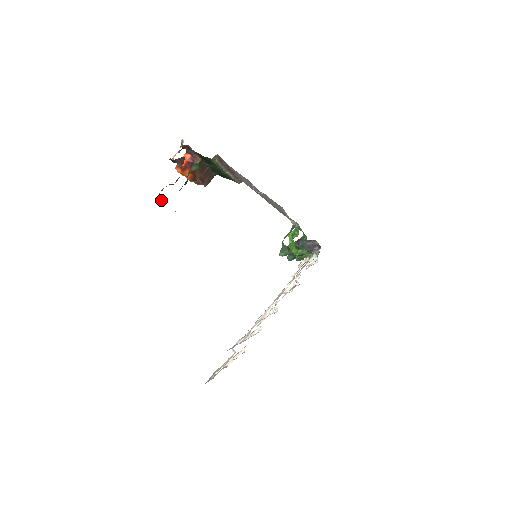
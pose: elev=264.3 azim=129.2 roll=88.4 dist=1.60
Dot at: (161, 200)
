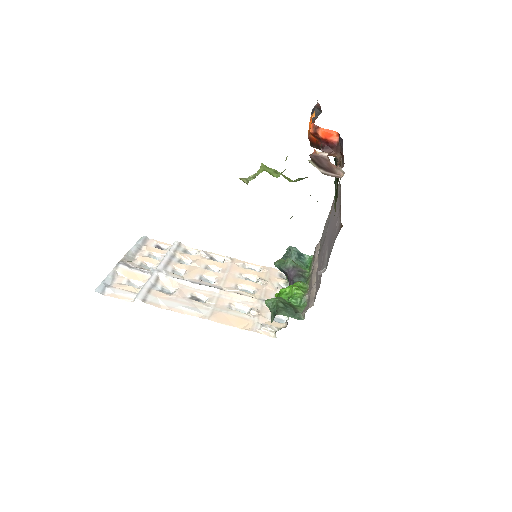
Dot at: (248, 182)
